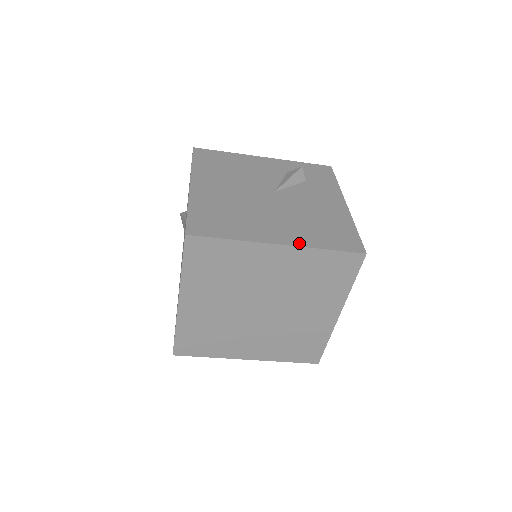
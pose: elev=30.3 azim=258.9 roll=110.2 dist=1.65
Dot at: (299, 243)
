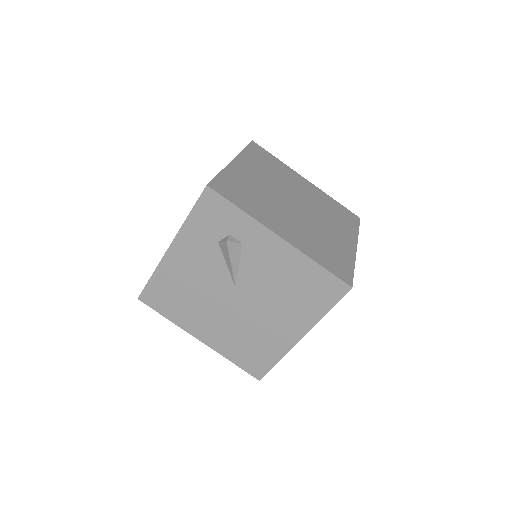
Dot at: occluded
